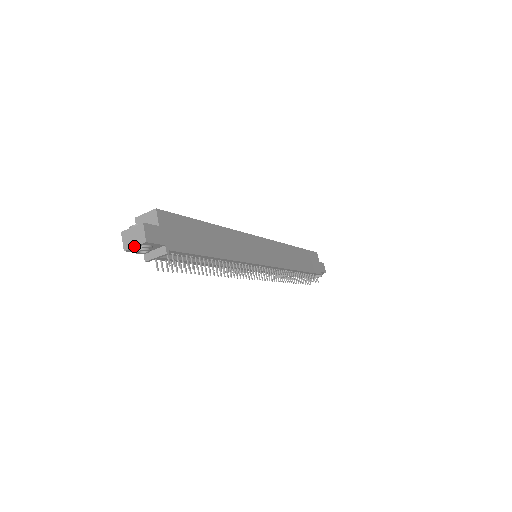
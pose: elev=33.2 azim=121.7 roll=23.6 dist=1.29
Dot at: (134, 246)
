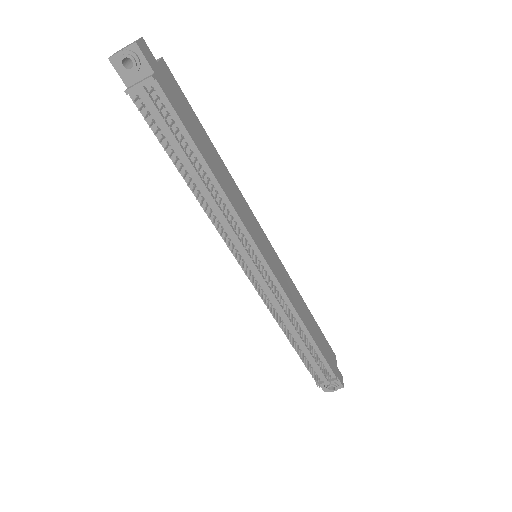
Dot at: (121, 50)
